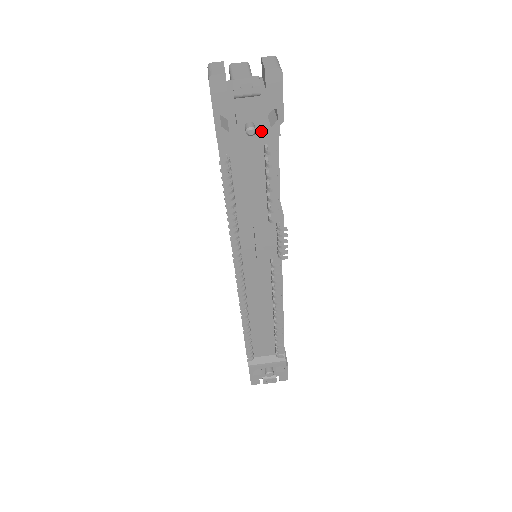
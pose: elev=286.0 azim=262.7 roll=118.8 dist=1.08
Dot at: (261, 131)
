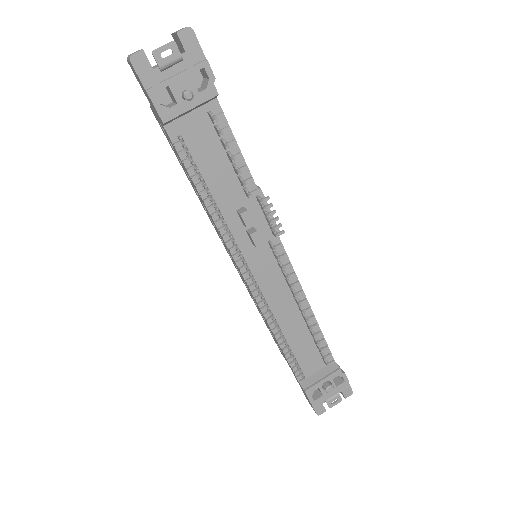
Dot at: (199, 96)
